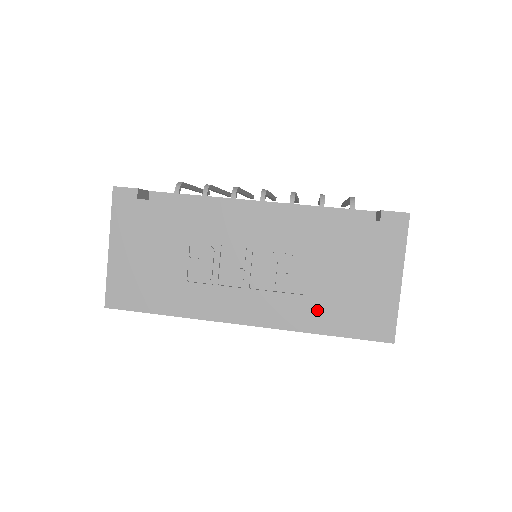
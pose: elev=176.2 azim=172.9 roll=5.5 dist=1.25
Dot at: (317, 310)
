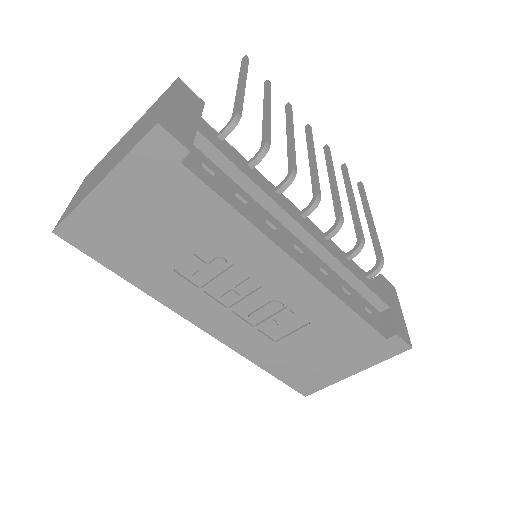
Dot at: (273, 354)
